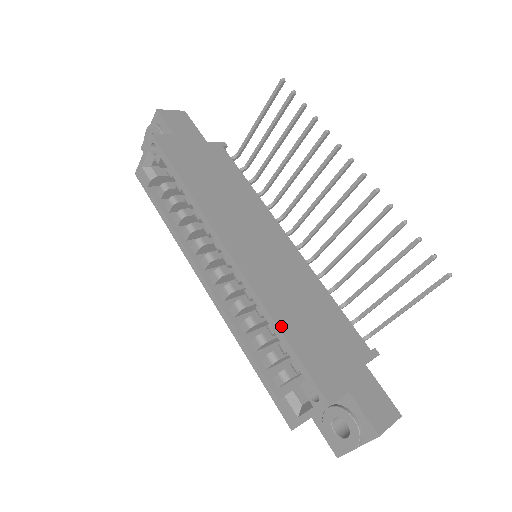
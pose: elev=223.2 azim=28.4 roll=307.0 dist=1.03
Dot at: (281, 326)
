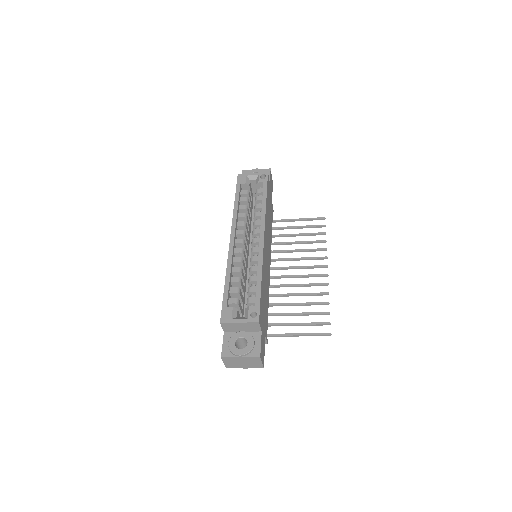
Dot at: (262, 280)
